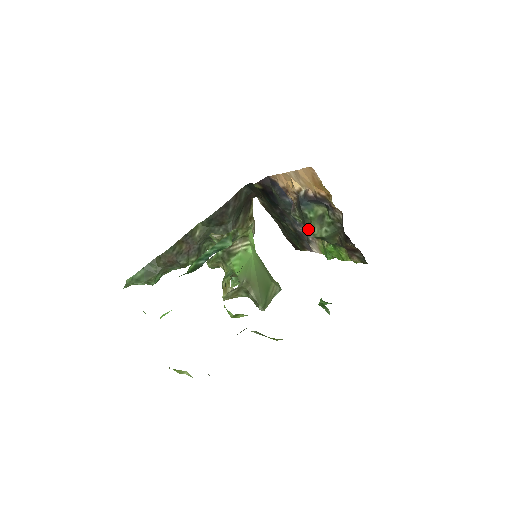
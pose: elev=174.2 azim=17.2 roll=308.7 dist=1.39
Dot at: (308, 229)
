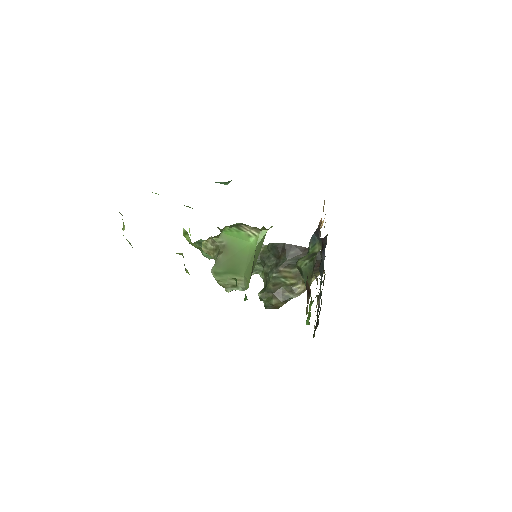
Dot at: occluded
